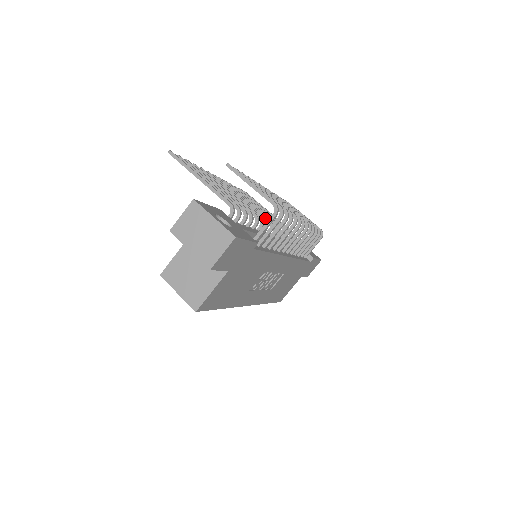
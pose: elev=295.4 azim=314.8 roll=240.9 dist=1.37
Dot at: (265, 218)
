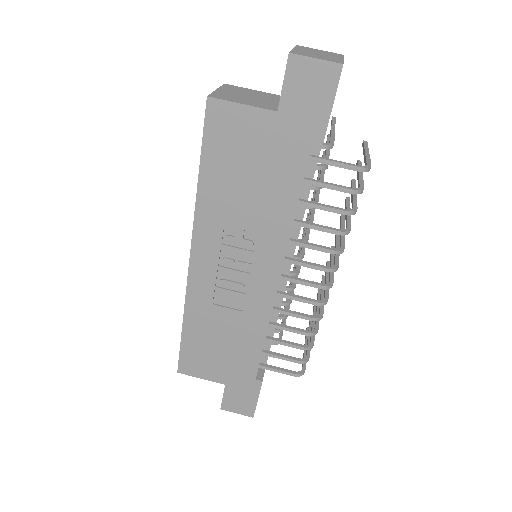
Dot at: occluded
